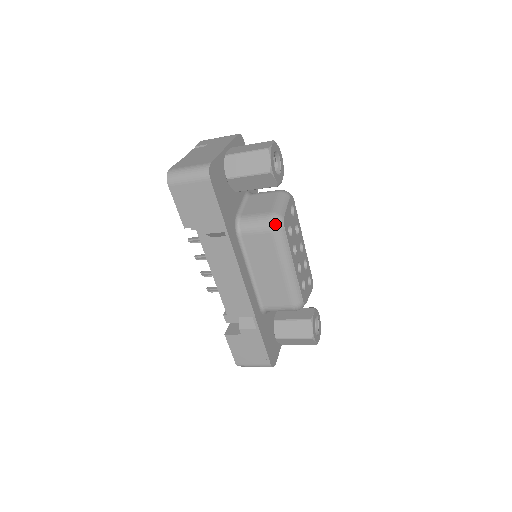
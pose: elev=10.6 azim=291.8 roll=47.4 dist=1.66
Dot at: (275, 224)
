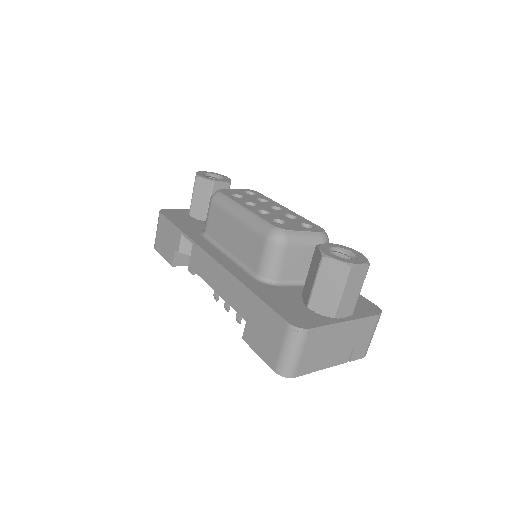
Dot at: (212, 196)
